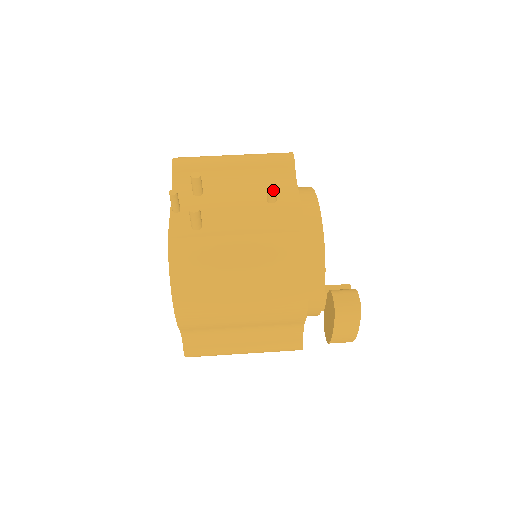
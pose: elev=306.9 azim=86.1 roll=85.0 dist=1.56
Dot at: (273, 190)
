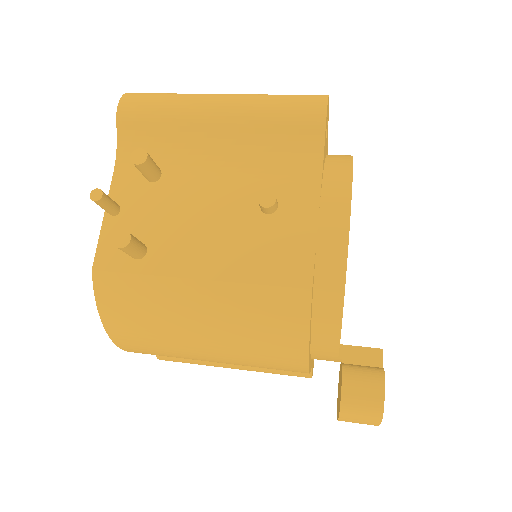
Dot at: (270, 194)
